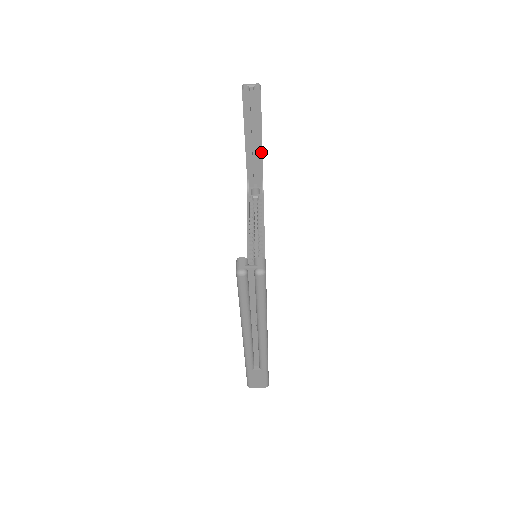
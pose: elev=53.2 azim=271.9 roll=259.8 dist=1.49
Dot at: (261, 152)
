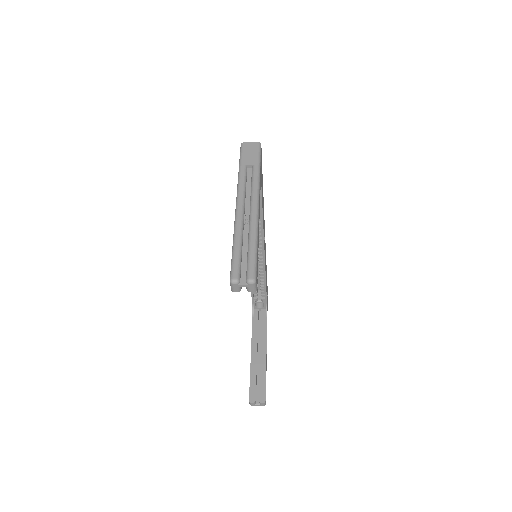
Dot at: occluded
